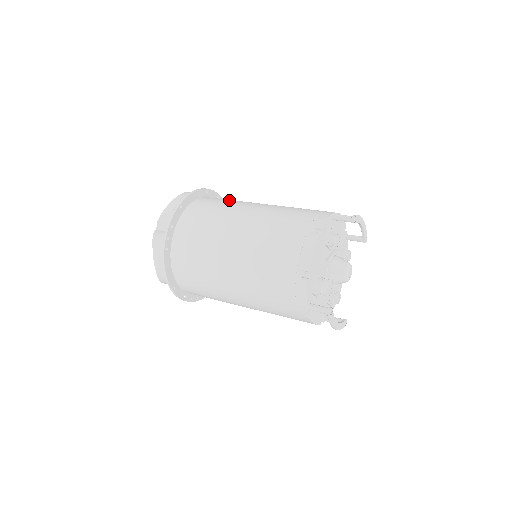
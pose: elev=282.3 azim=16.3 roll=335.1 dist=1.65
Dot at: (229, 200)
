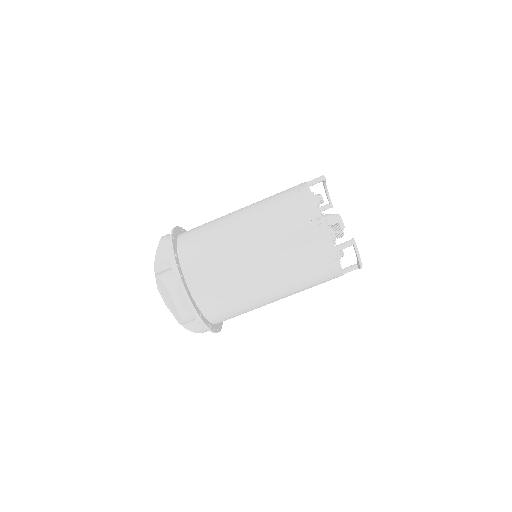
Dot at: occluded
